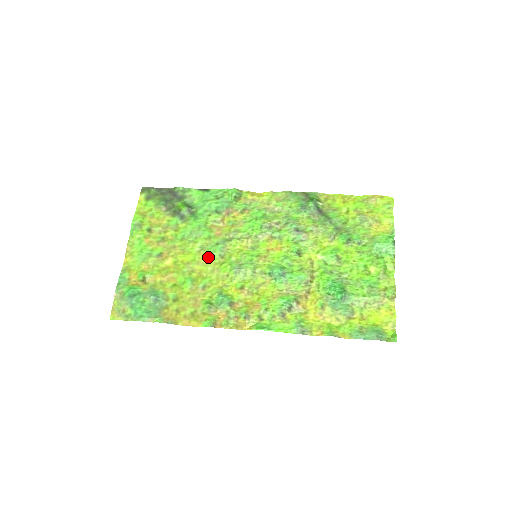
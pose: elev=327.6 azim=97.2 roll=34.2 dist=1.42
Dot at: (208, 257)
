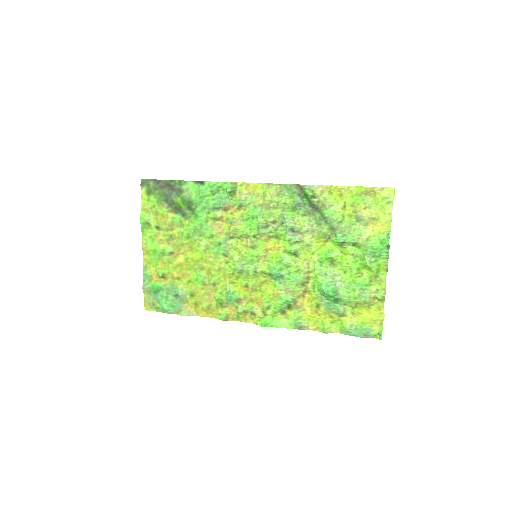
Dot at: (213, 256)
